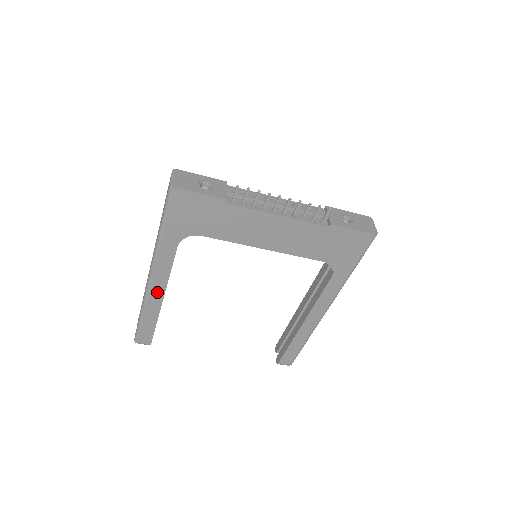
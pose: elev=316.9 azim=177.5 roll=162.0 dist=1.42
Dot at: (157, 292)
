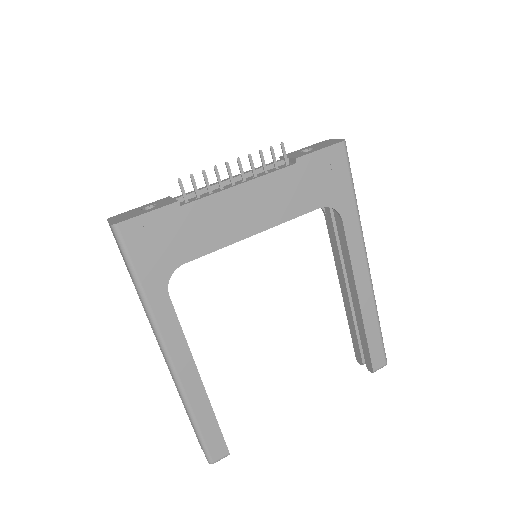
Dot at: (188, 373)
